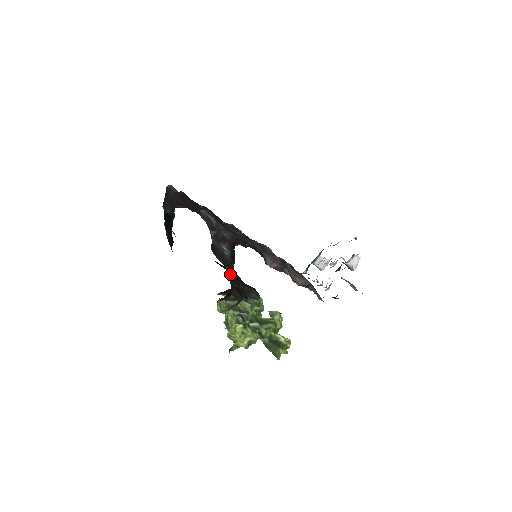
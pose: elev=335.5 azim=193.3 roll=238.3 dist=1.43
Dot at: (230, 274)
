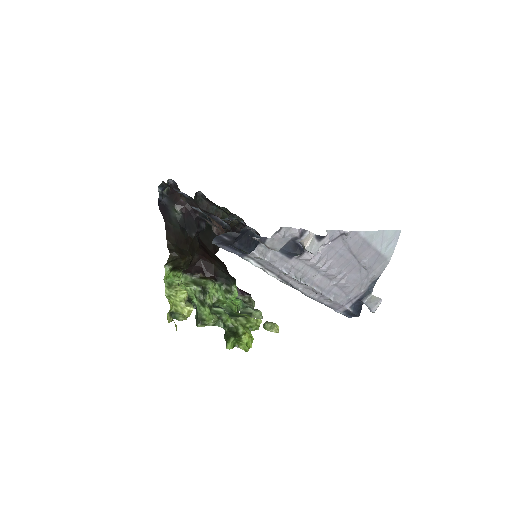
Dot at: (170, 229)
